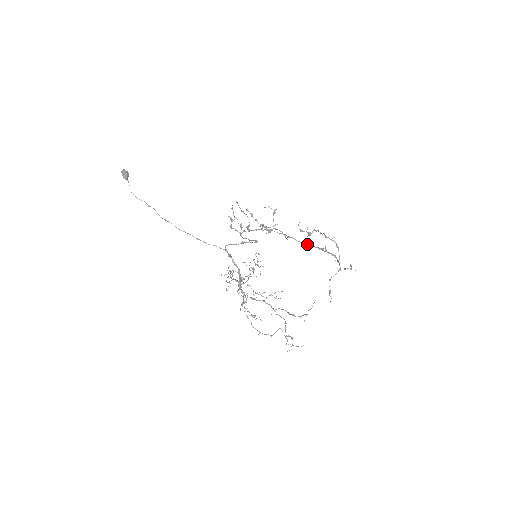
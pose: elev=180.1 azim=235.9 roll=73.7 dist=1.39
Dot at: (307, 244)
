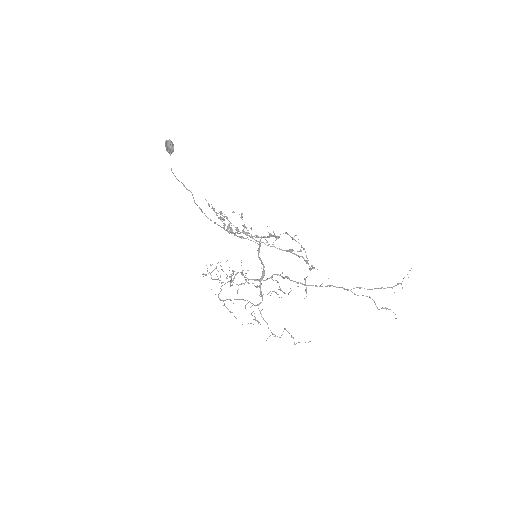
Dot at: occluded
